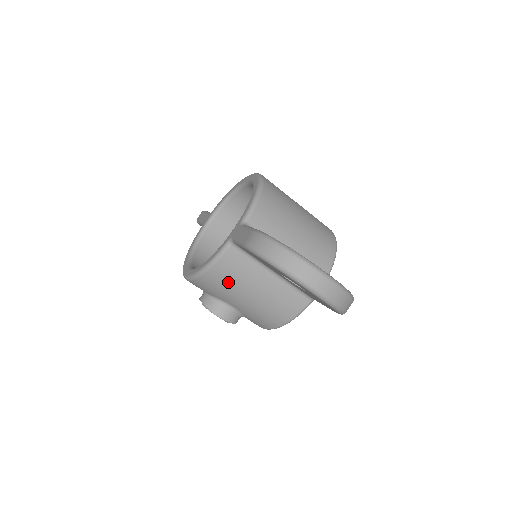
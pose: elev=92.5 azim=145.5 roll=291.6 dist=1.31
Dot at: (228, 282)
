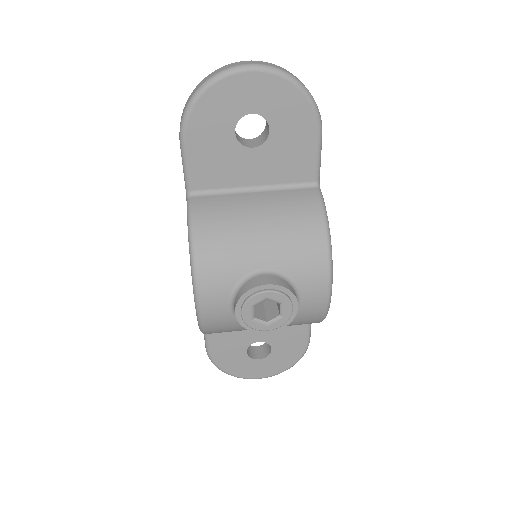
Dot at: (224, 230)
